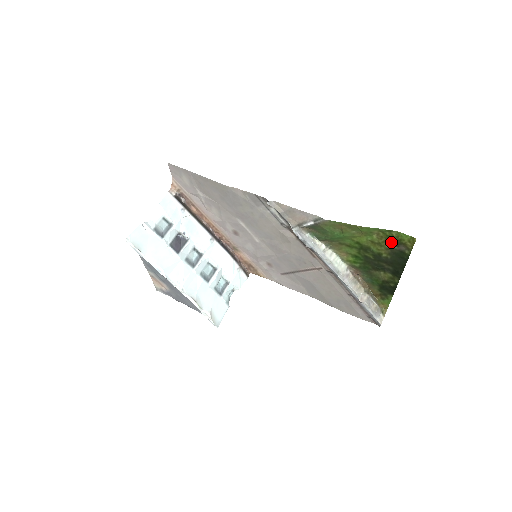
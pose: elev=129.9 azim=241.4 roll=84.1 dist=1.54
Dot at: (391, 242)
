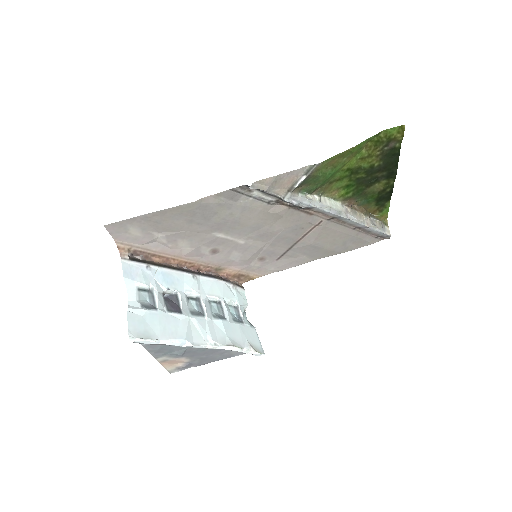
Dot at: (380, 146)
